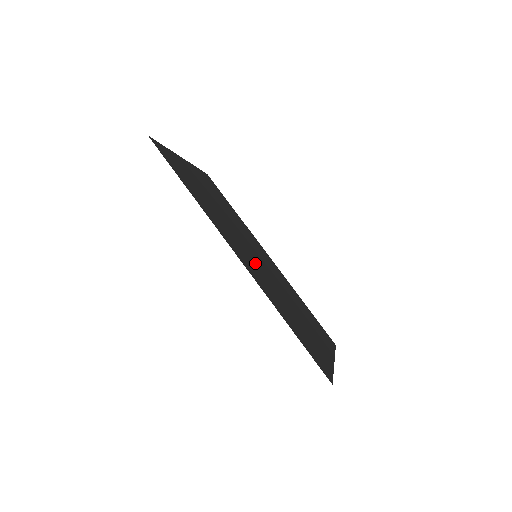
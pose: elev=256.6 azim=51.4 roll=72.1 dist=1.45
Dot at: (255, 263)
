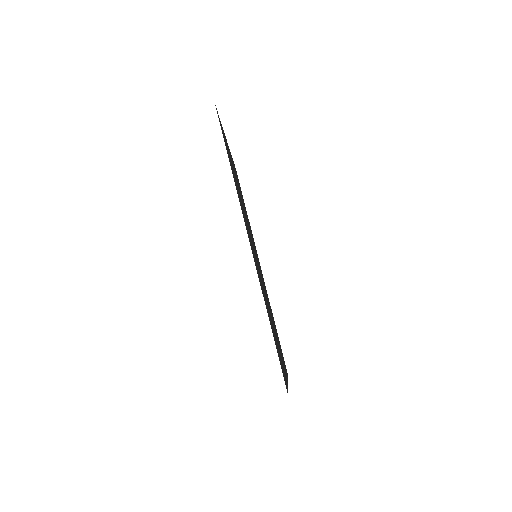
Dot at: occluded
